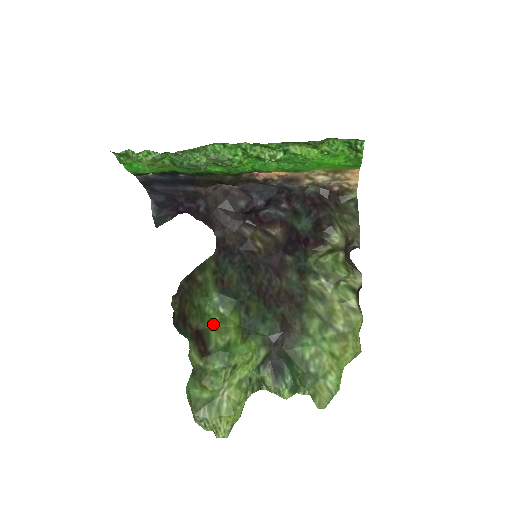
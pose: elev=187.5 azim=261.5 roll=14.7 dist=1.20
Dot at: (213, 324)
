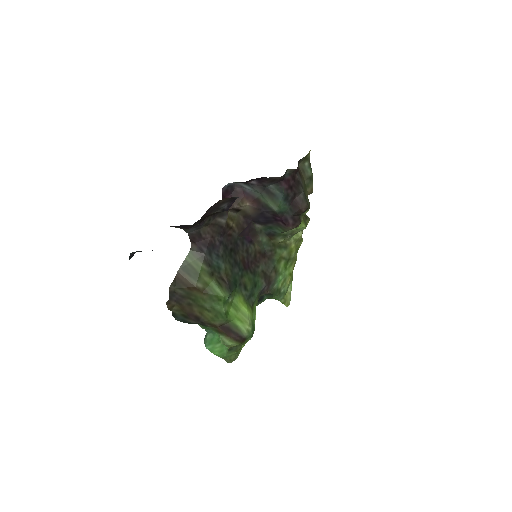
Dot at: (233, 316)
